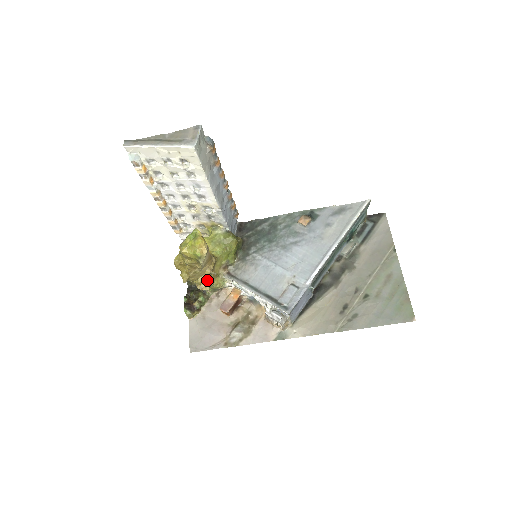
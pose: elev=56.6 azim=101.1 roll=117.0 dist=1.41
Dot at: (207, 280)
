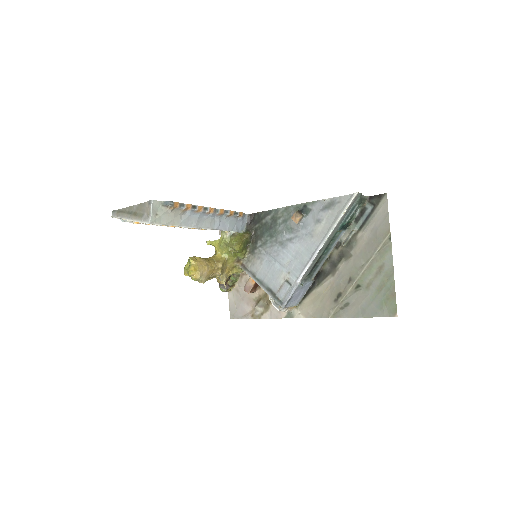
Dot at: (221, 278)
